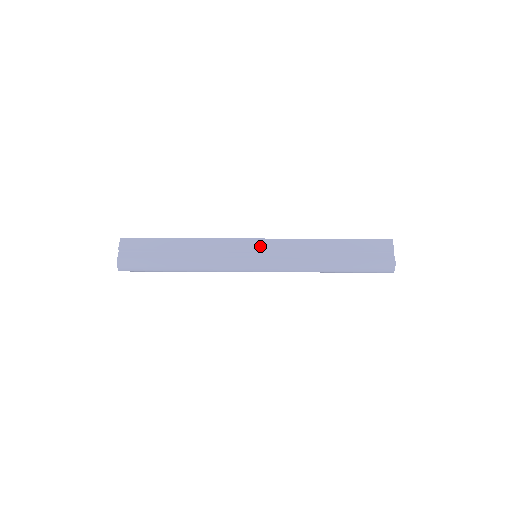
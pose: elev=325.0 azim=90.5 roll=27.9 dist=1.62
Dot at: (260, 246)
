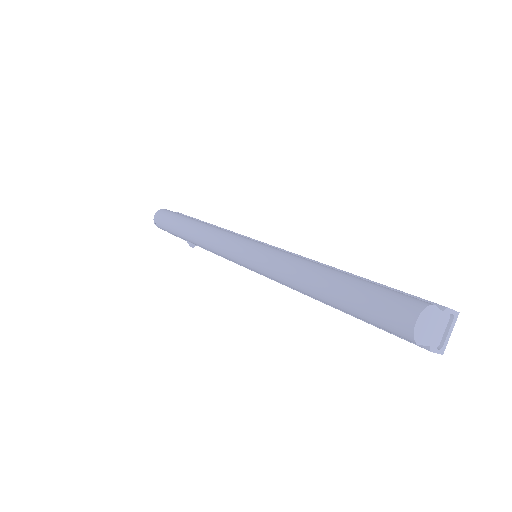
Dot at: occluded
